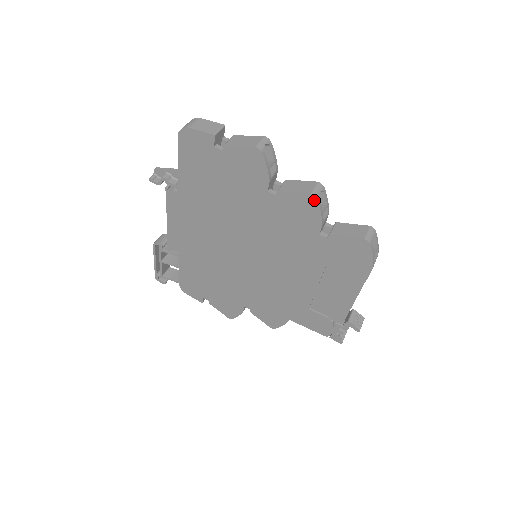
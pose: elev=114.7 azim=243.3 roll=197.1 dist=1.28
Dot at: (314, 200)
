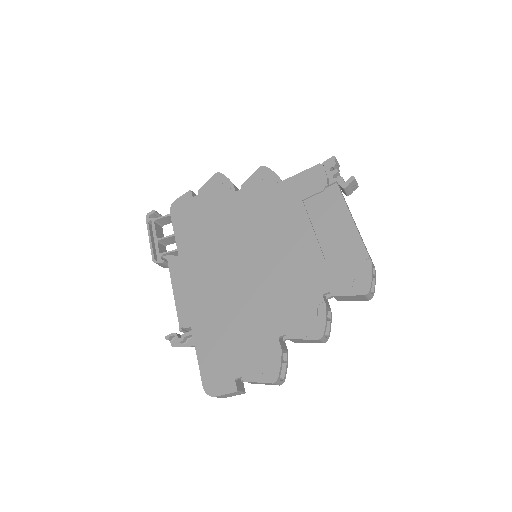
Dot at: (326, 337)
